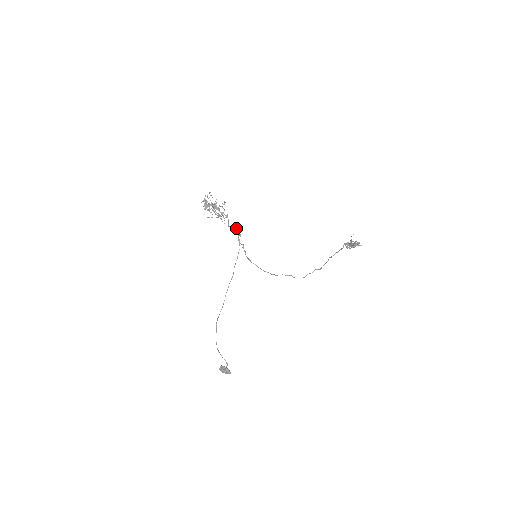
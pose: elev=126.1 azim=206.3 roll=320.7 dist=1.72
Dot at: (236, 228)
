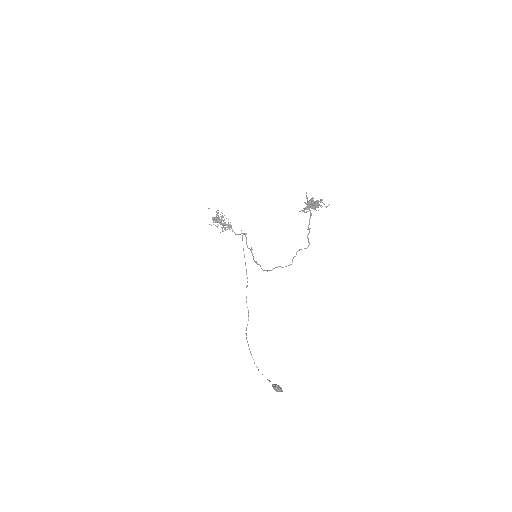
Dot at: (244, 233)
